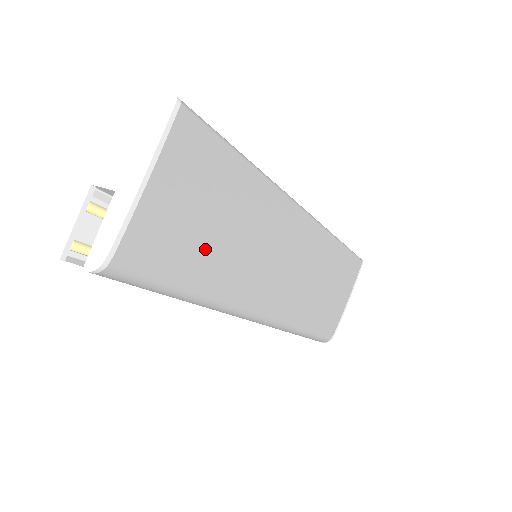
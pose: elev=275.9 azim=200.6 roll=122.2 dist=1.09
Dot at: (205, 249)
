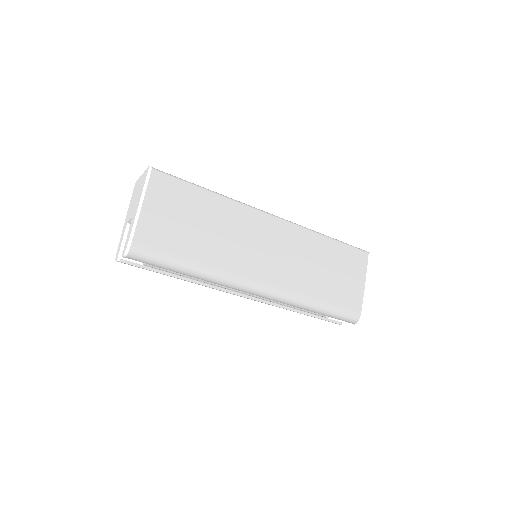
Dot at: (192, 241)
